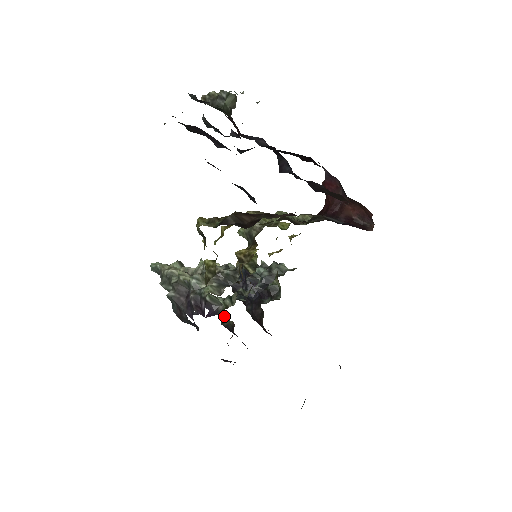
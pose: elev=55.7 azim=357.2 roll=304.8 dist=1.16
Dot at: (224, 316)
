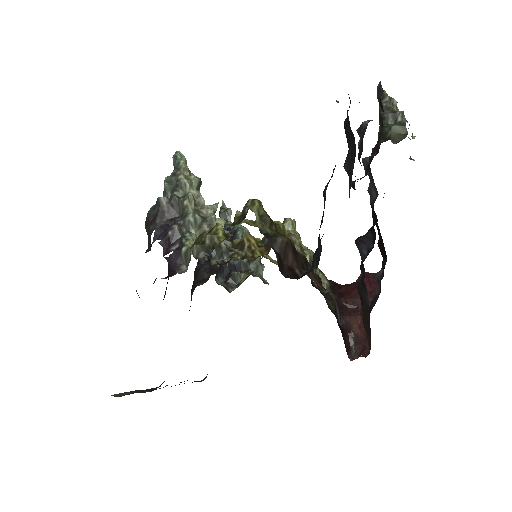
Dot at: occluded
